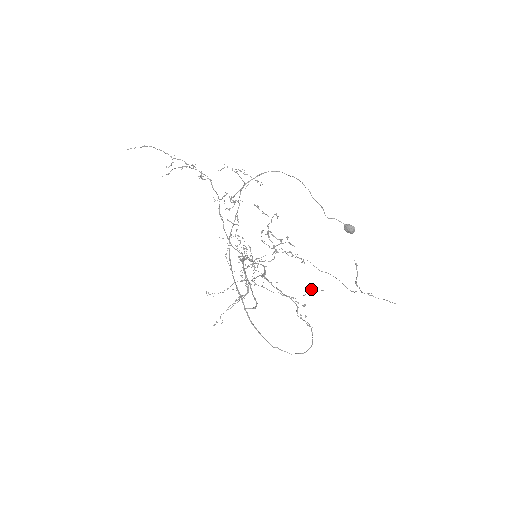
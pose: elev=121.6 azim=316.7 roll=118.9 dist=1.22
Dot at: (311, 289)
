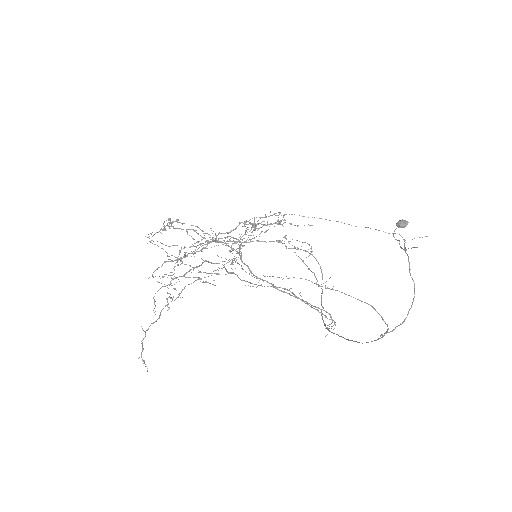
Dot at: occluded
